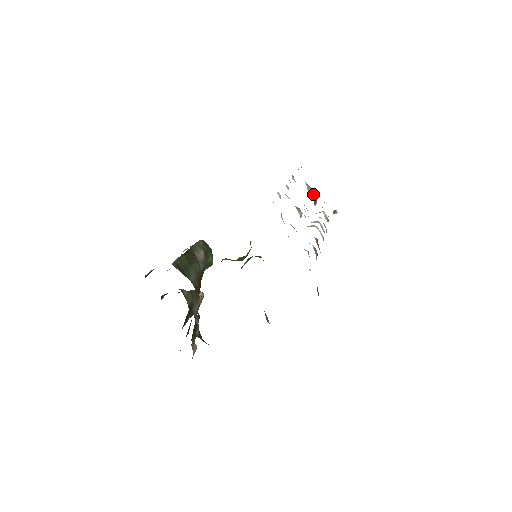
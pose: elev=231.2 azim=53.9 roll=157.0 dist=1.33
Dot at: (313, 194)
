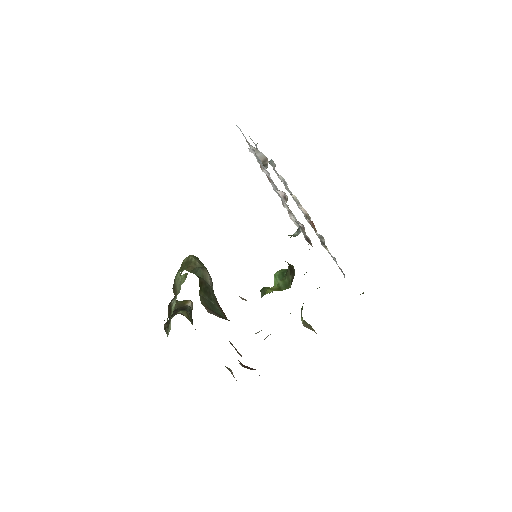
Dot at: (262, 156)
